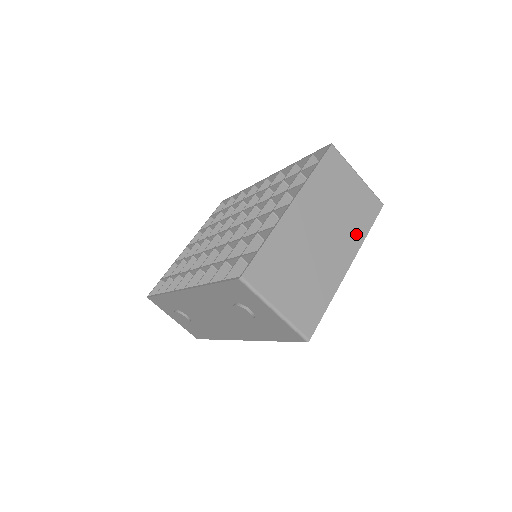
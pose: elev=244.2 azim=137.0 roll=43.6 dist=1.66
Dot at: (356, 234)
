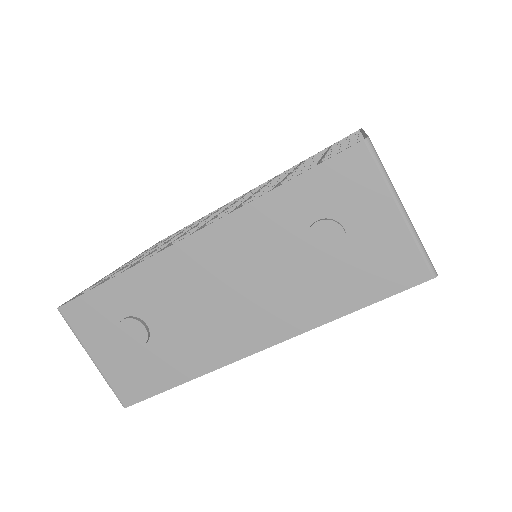
Dot at: occluded
